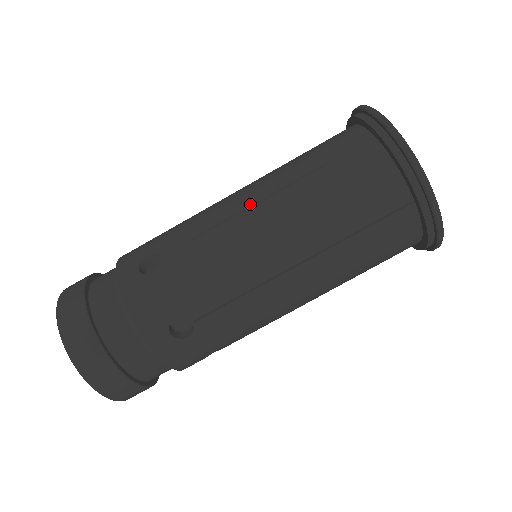
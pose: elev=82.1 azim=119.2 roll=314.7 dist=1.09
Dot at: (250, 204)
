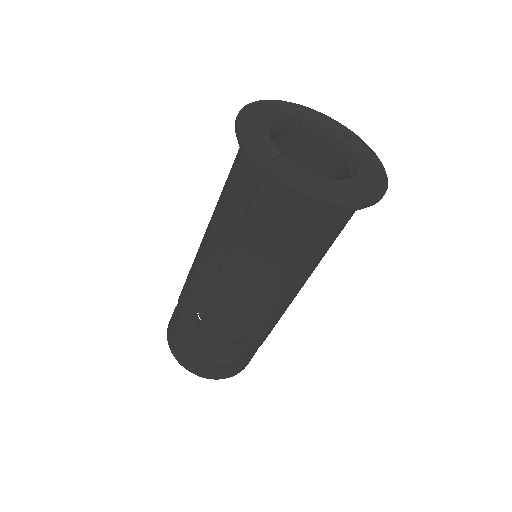
Dot at: (220, 261)
